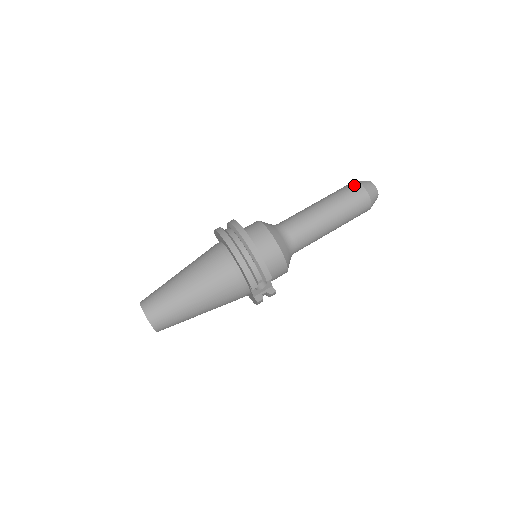
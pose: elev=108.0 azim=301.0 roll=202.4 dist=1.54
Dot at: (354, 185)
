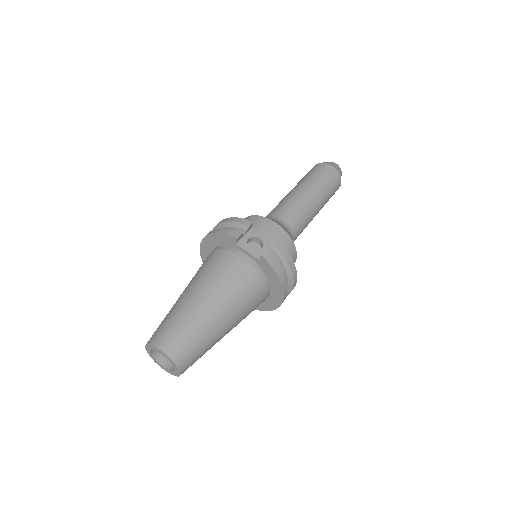
Dot at: occluded
